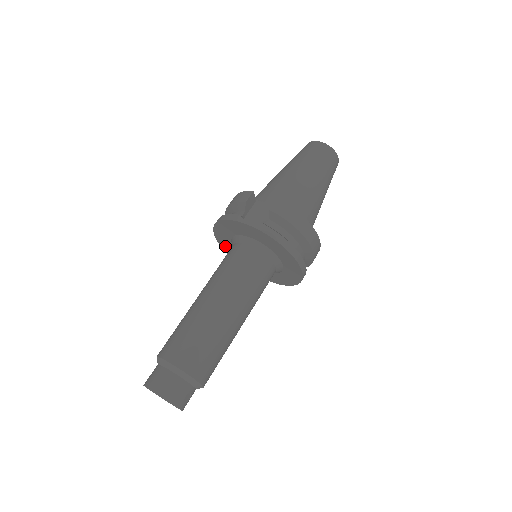
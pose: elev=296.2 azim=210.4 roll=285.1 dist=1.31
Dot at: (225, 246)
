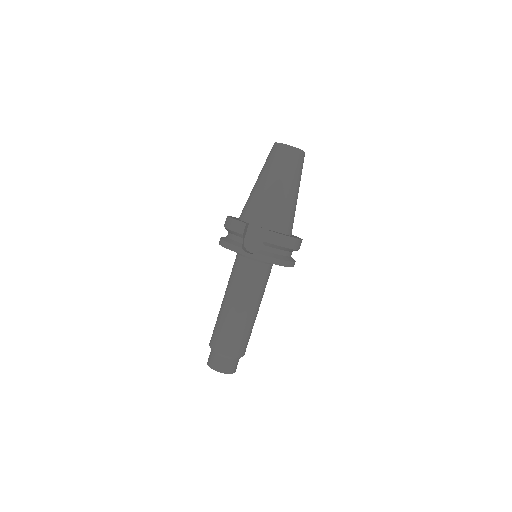
Dot at: occluded
